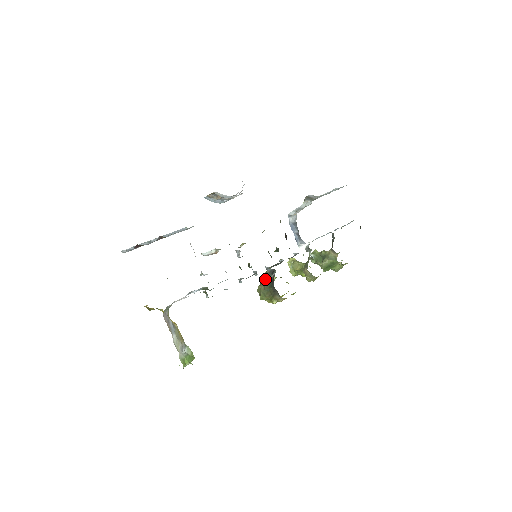
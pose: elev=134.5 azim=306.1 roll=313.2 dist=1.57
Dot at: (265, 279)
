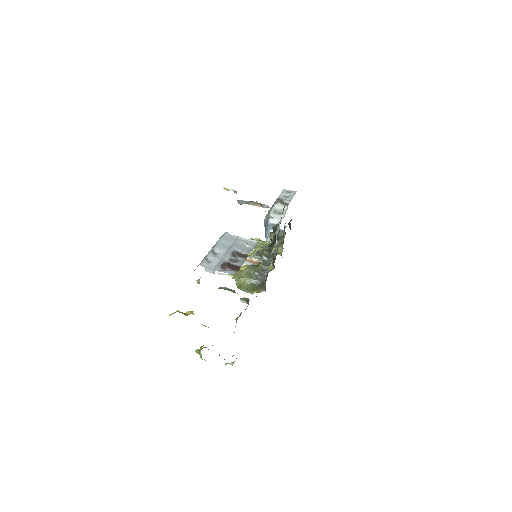
Dot at: (253, 274)
